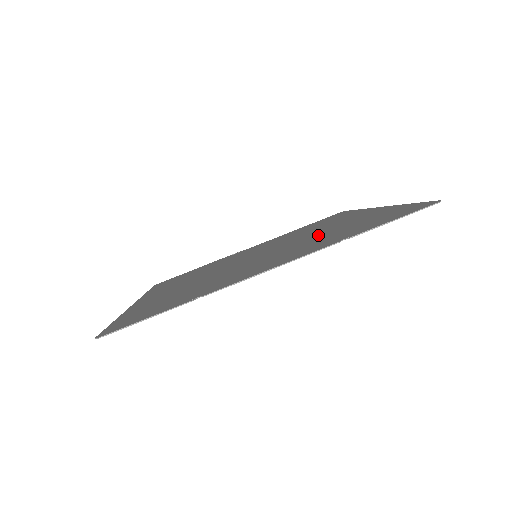
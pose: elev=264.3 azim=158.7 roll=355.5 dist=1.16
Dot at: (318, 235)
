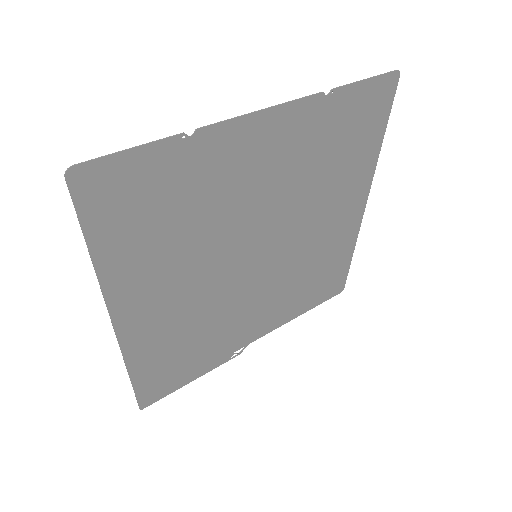
Dot at: (312, 195)
